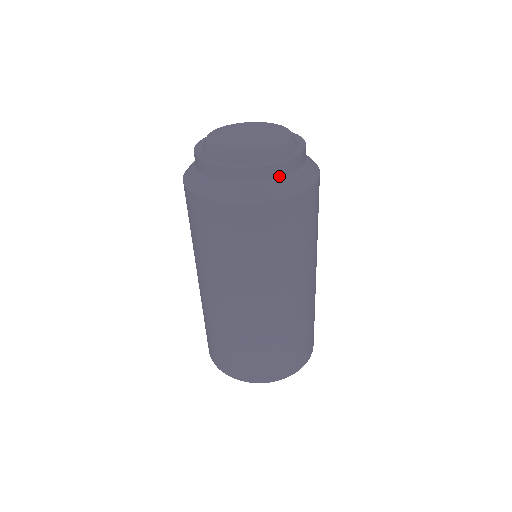
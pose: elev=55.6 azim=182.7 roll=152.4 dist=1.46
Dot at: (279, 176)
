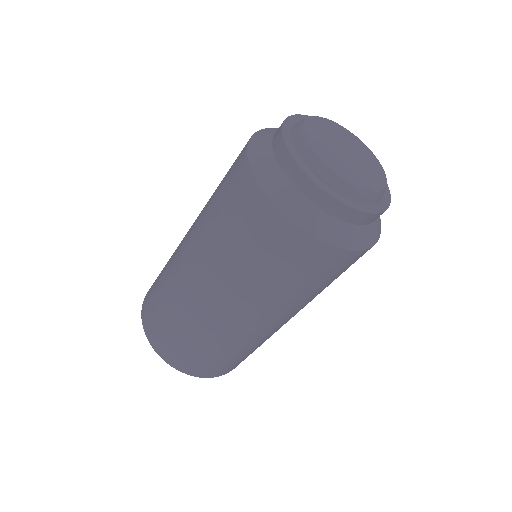
Dot at: occluded
